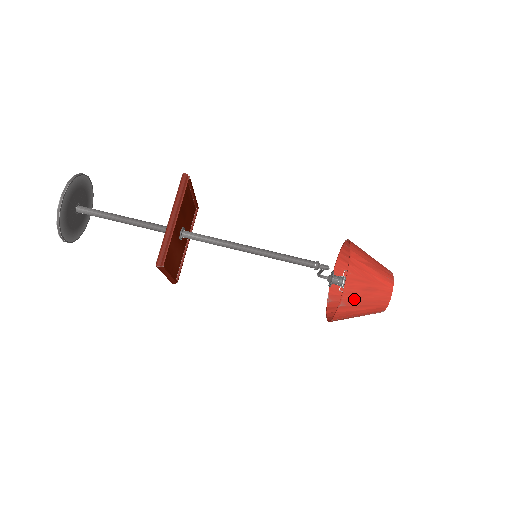
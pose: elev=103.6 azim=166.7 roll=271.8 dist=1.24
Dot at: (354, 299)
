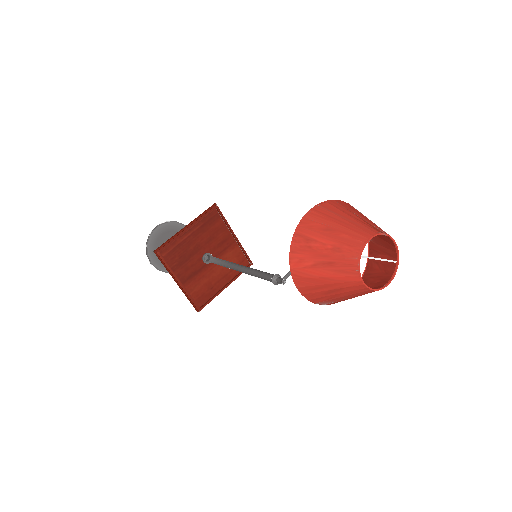
Dot at: (328, 300)
